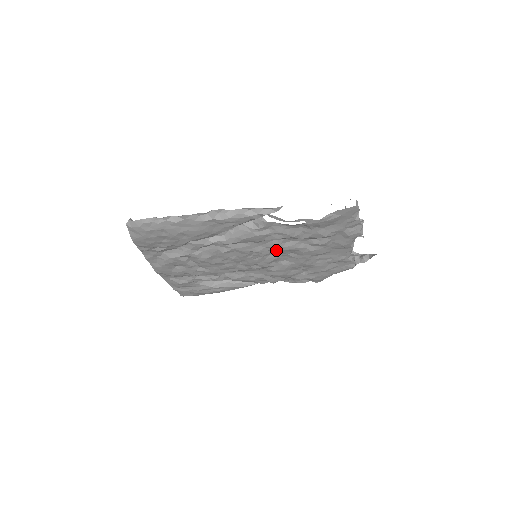
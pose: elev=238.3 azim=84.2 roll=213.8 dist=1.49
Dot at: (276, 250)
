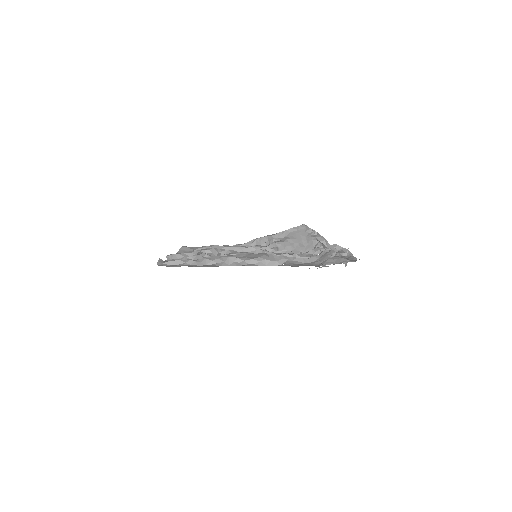
Dot at: occluded
